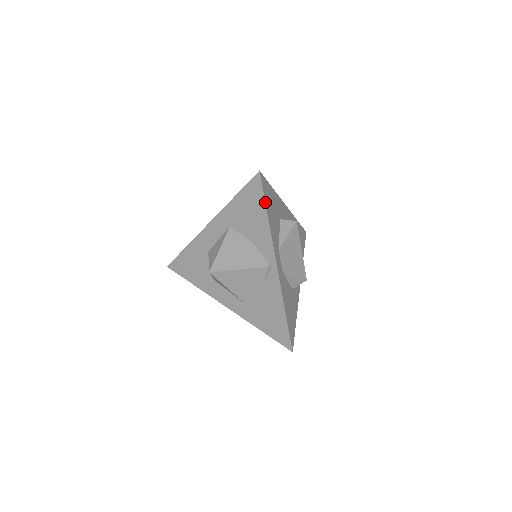
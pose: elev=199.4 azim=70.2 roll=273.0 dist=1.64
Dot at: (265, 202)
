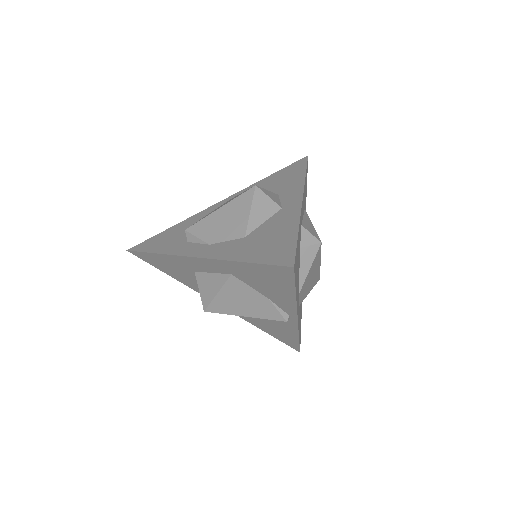
Dot at: (295, 287)
